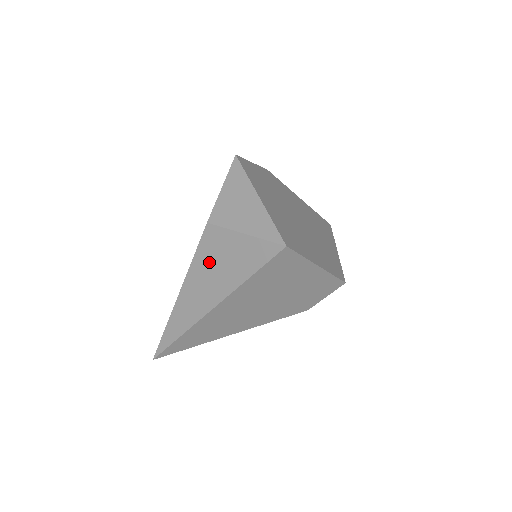
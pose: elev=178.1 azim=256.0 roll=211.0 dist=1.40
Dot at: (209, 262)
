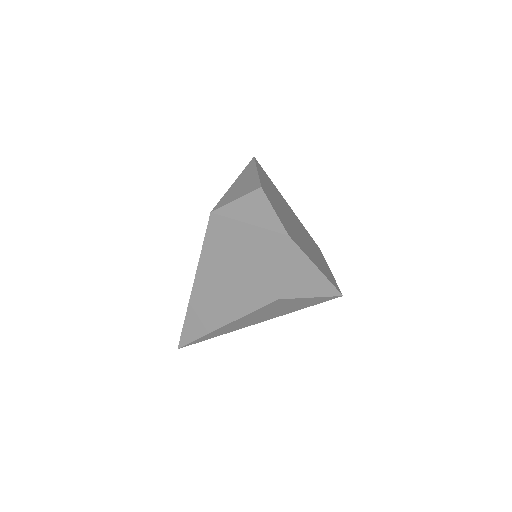
Dot at: (268, 311)
